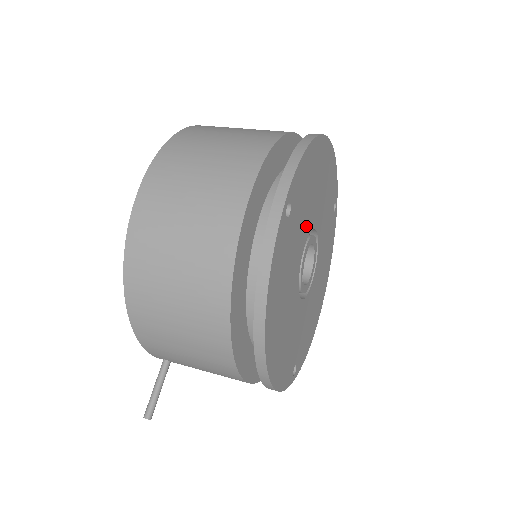
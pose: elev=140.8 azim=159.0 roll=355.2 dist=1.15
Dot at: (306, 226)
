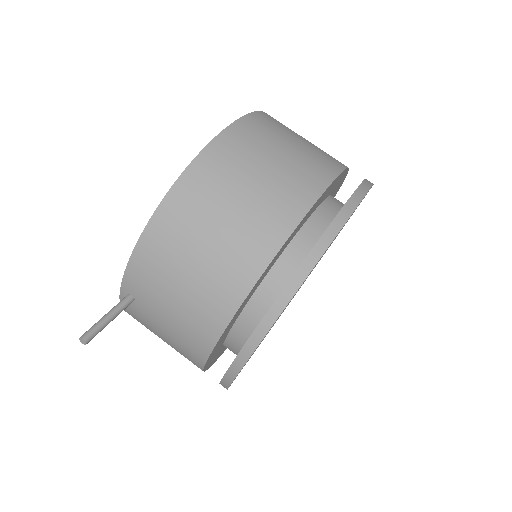
Dot at: occluded
